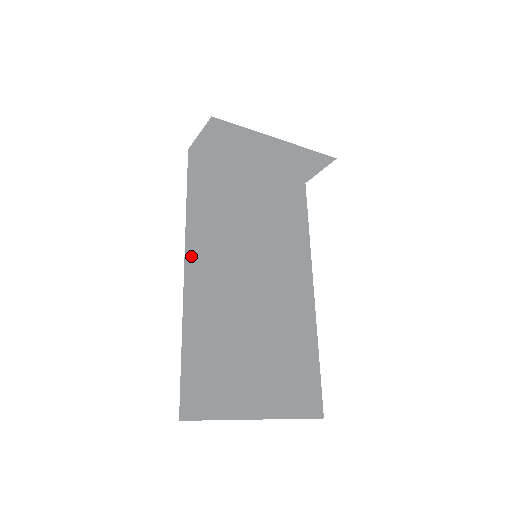
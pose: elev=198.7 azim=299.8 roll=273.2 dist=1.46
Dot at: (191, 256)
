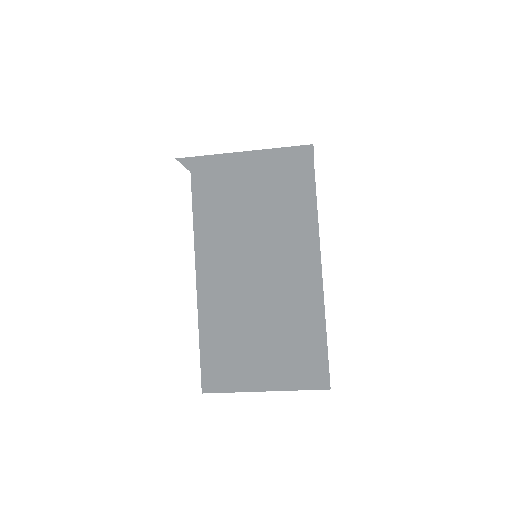
Dot at: (201, 269)
